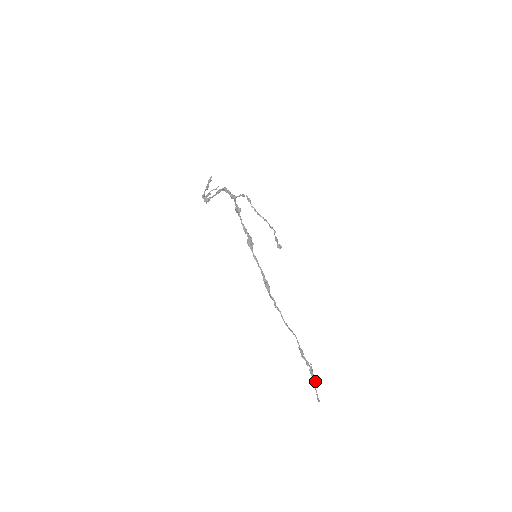
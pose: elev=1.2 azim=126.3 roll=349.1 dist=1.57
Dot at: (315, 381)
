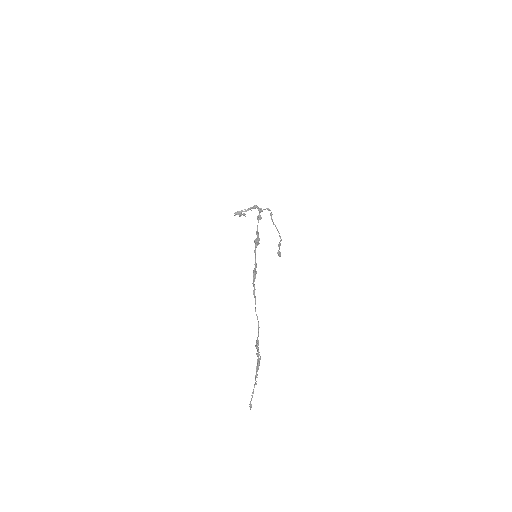
Dot at: (257, 377)
